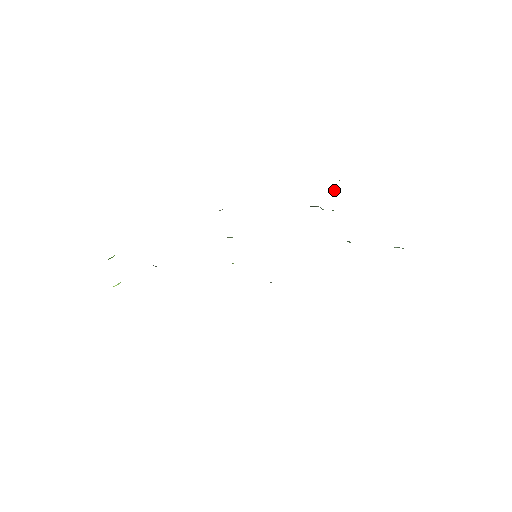
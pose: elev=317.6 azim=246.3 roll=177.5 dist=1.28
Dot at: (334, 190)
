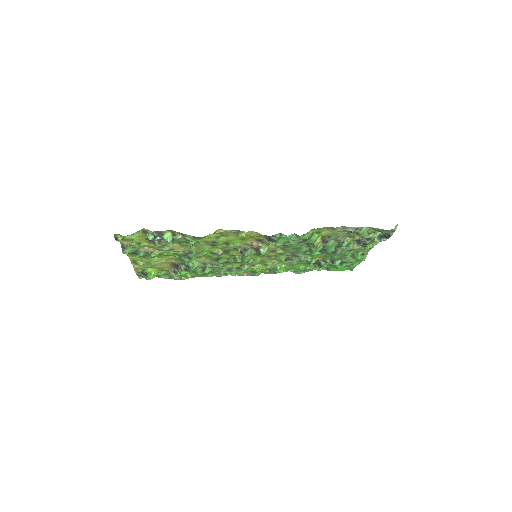
Dot at: occluded
